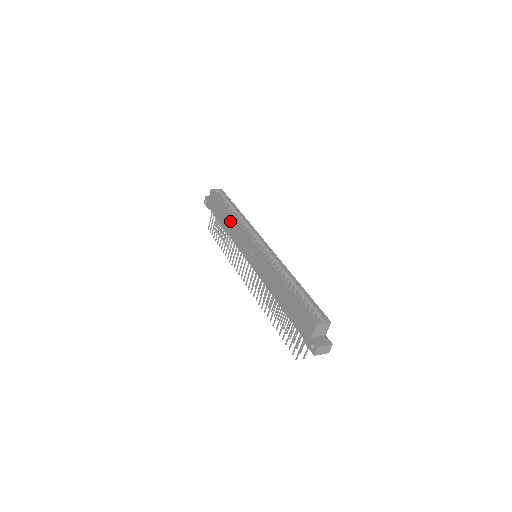
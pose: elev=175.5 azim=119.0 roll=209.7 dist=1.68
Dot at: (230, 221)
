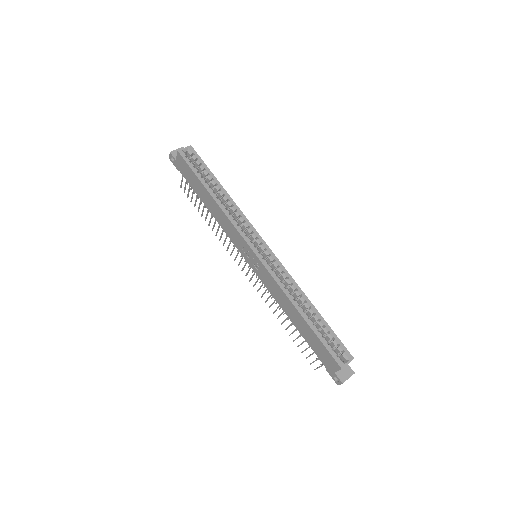
Dot at: (216, 208)
